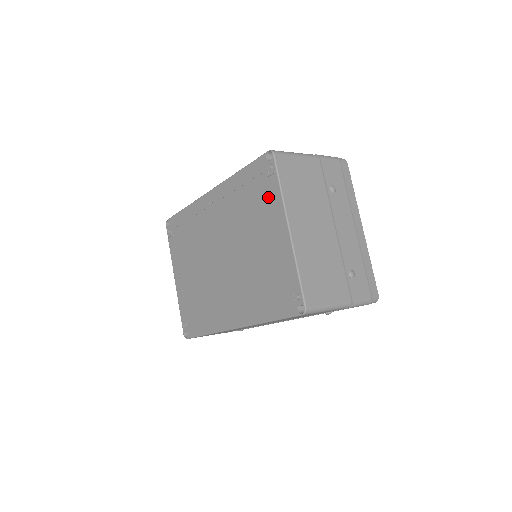
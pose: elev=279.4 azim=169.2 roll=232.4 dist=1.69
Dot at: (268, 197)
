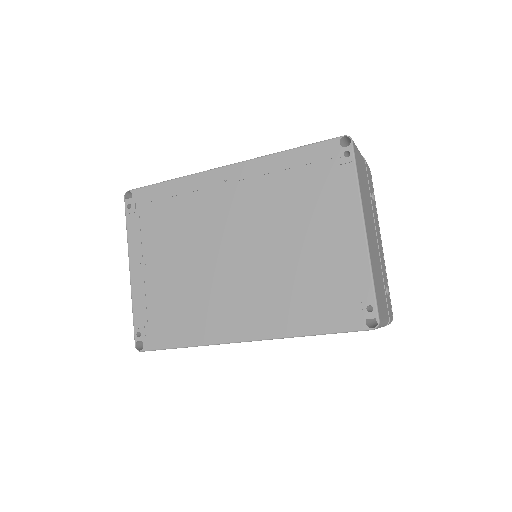
Dot at: (335, 188)
